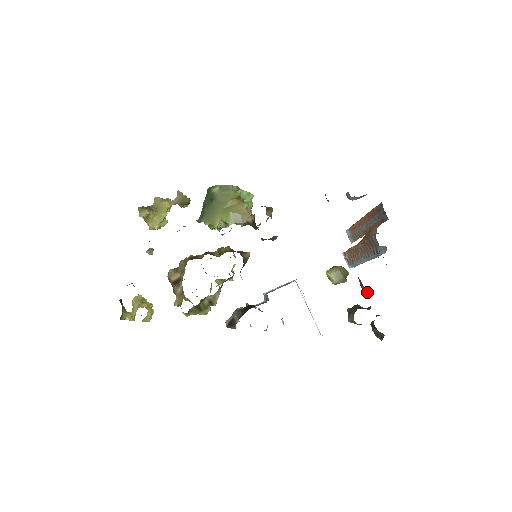
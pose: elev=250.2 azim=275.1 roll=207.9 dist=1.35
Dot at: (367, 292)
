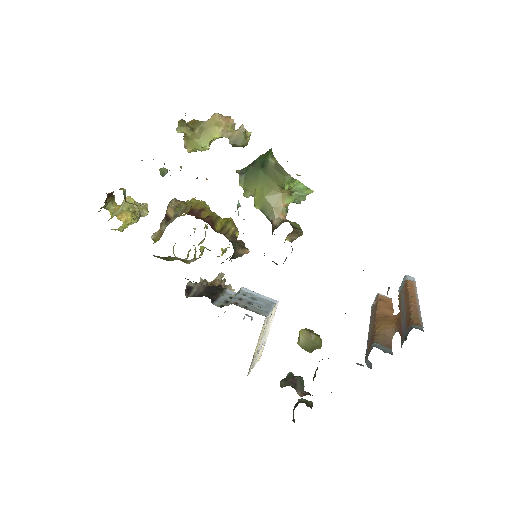
Dot at: occluded
